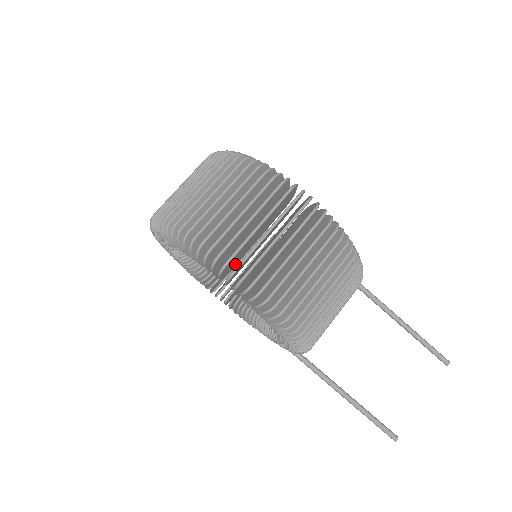
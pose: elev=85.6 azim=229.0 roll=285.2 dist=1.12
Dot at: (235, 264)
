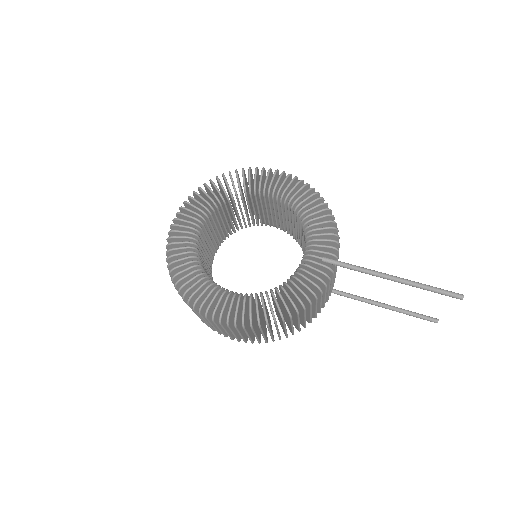
Dot at: (262, 194)
